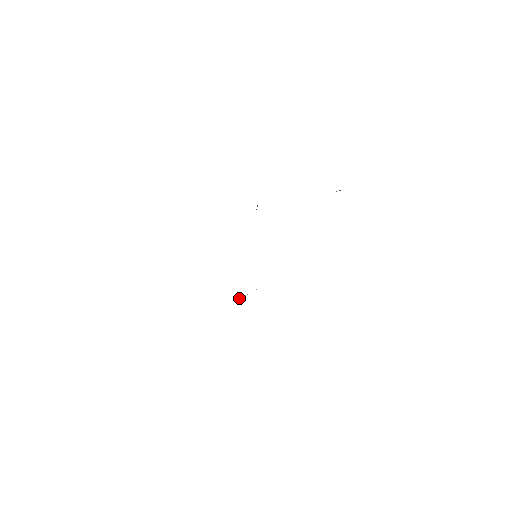
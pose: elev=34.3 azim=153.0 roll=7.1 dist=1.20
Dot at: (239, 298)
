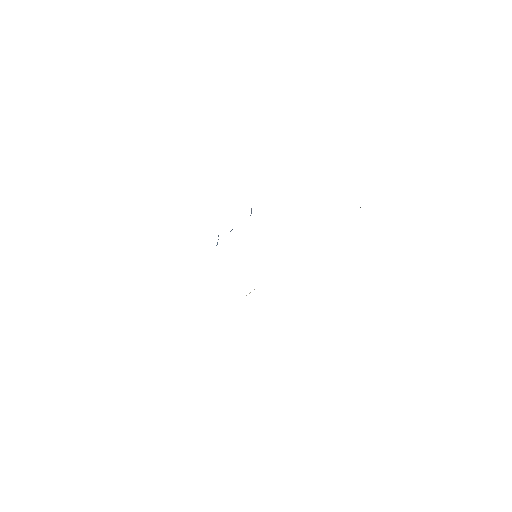
Dot at: (246, 295)
